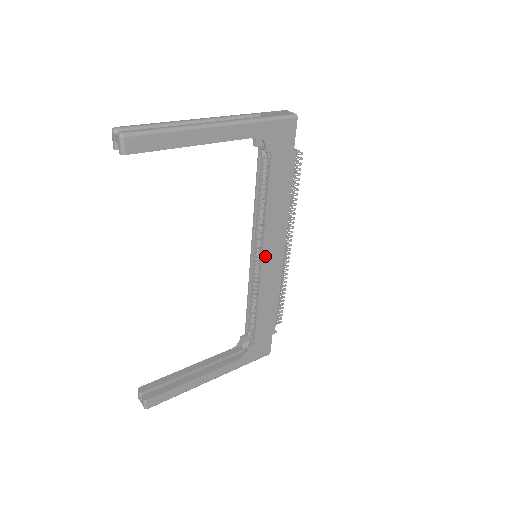
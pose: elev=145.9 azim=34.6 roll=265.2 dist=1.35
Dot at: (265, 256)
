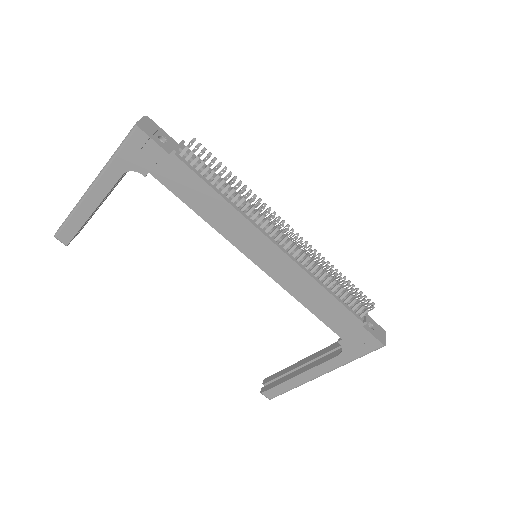
Dot at: (254, 257)
